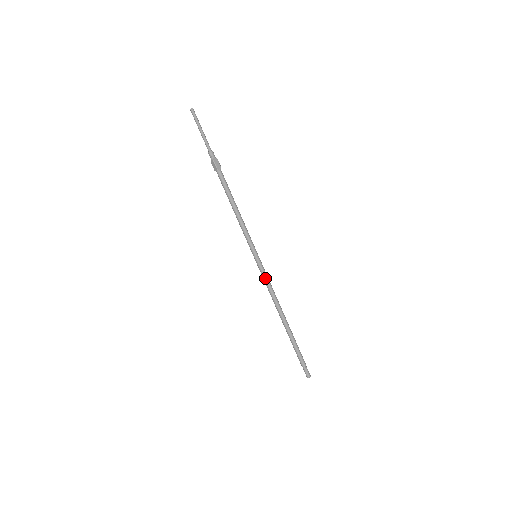
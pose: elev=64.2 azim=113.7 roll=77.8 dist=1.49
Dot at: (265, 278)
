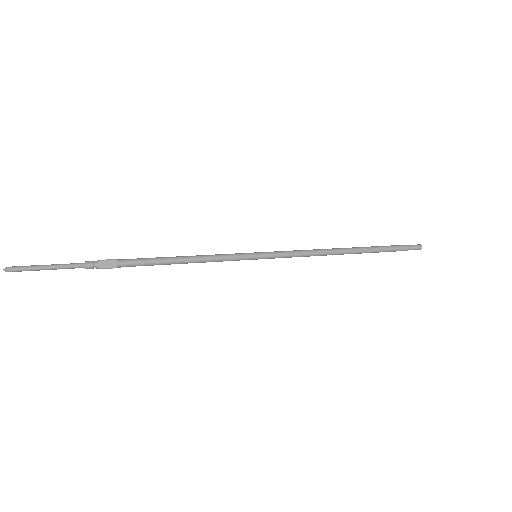
Dot at: (288, 257)
